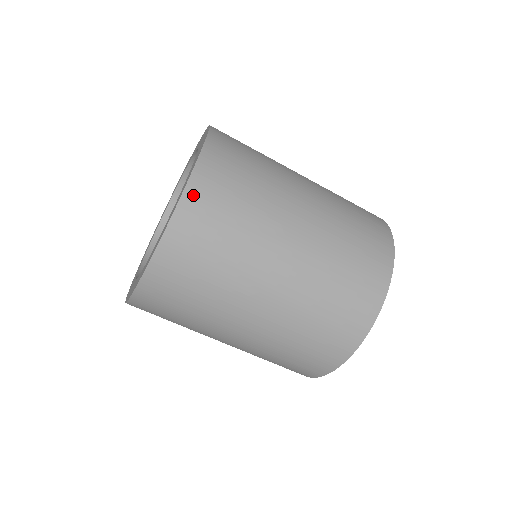
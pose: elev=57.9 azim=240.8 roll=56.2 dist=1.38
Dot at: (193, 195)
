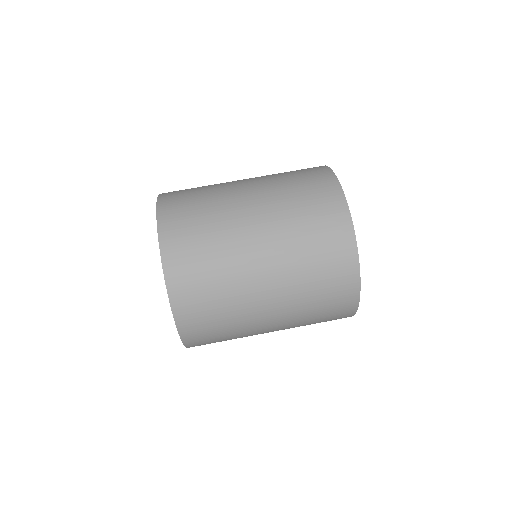
Dot at: occluded
